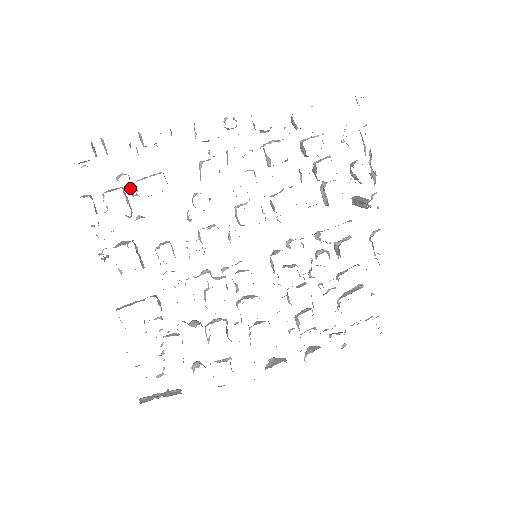
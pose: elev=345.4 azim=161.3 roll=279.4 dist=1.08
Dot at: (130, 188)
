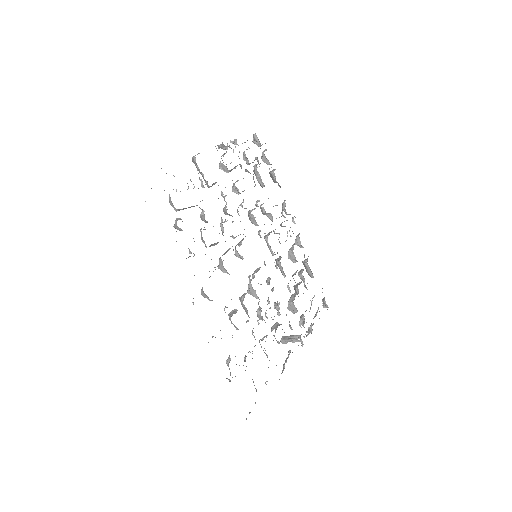
Dot at: (257, 164)
